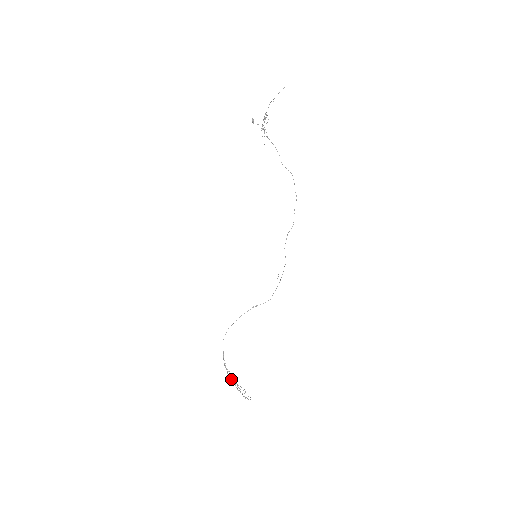
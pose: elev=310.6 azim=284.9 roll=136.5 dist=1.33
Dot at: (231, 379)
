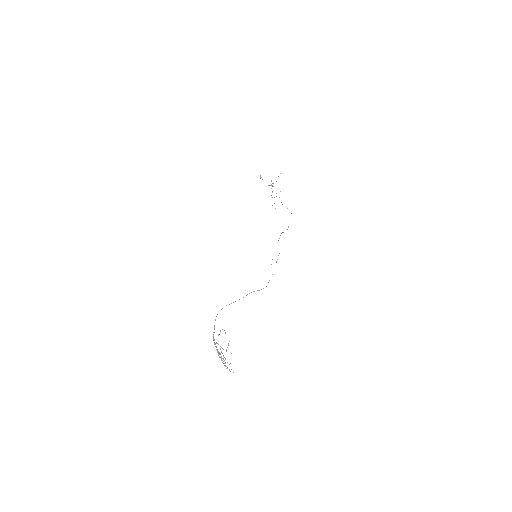
Dot at: (217, 350)
